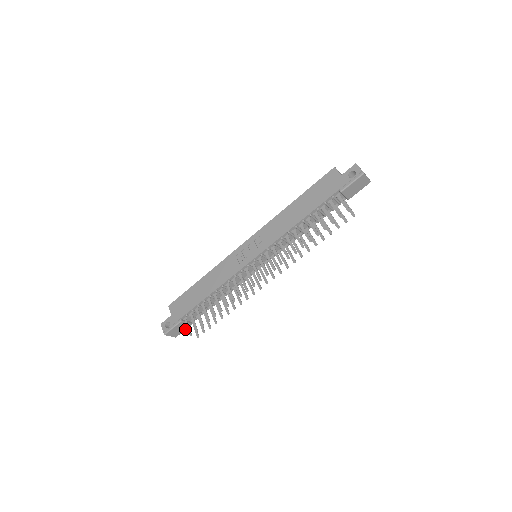
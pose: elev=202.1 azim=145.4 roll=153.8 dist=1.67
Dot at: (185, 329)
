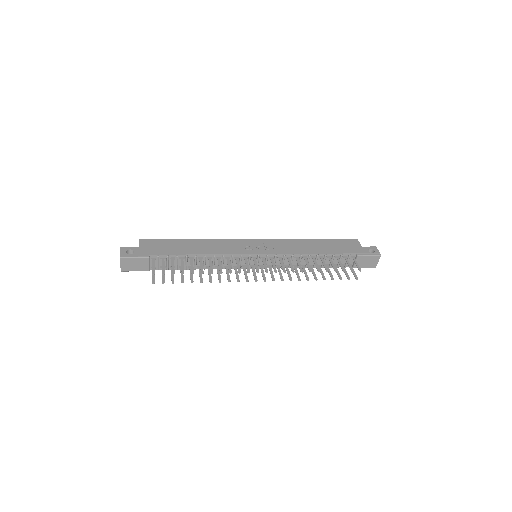
Dot at: (138, 270)
